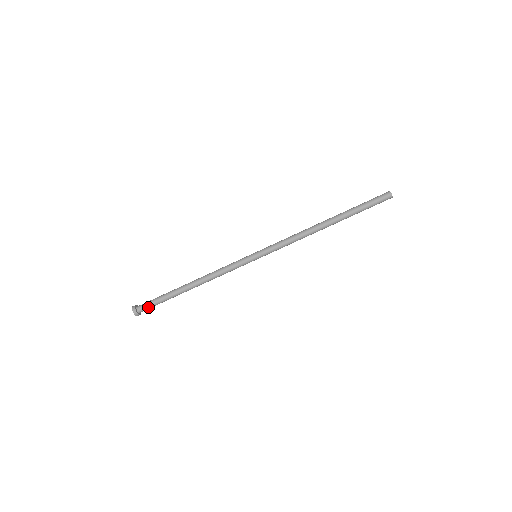
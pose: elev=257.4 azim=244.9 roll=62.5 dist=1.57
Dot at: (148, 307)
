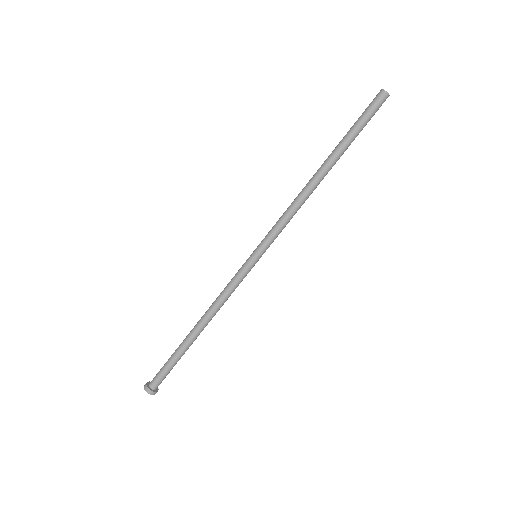
Dot at: (159, 377)
